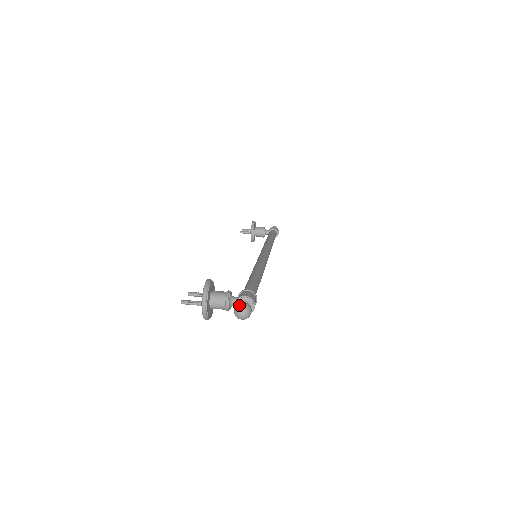
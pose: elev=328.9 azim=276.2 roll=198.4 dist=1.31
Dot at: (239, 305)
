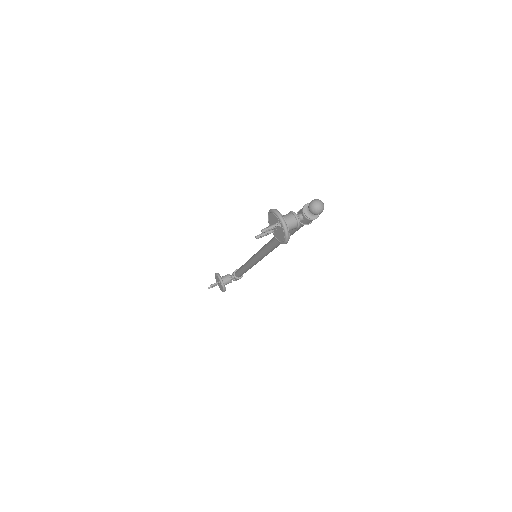
Dot at: (312, 201)
